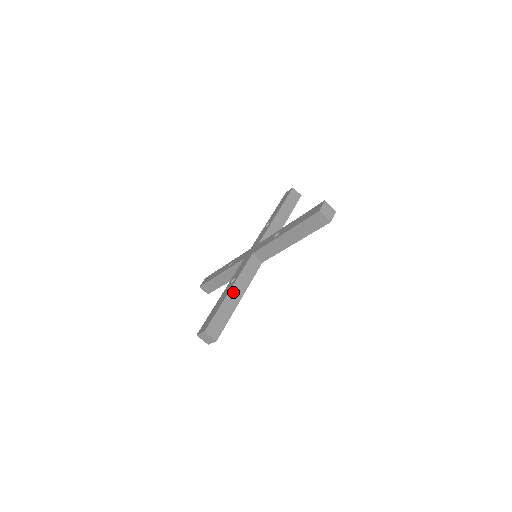
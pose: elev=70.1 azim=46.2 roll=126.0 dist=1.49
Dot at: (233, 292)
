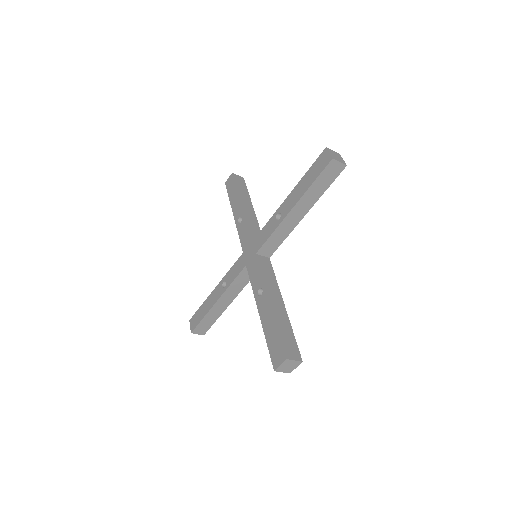
Dot at: (273, 302)
